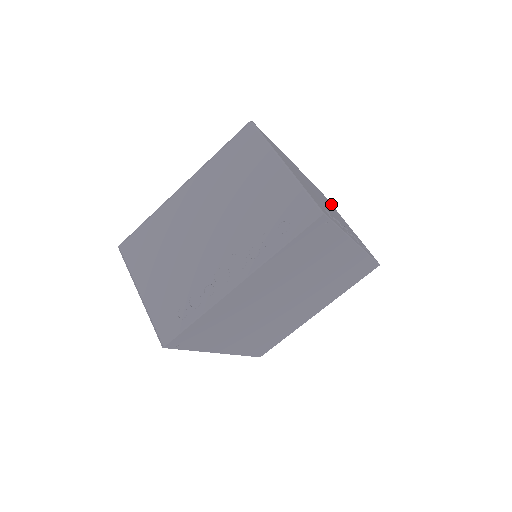
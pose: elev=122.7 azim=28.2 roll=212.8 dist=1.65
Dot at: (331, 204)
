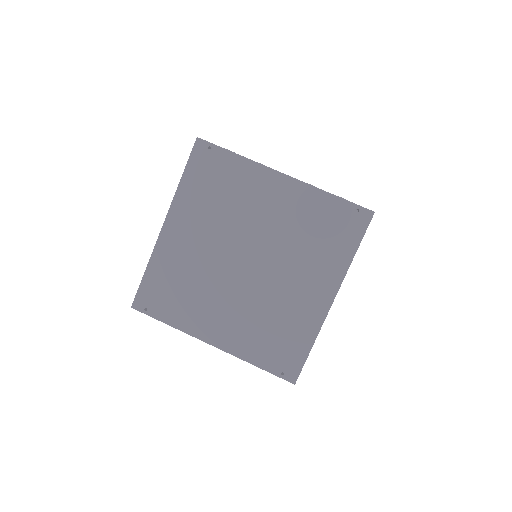
Dot at: occluded
